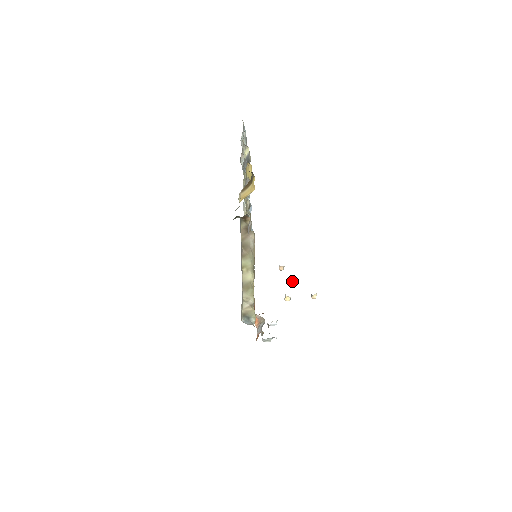
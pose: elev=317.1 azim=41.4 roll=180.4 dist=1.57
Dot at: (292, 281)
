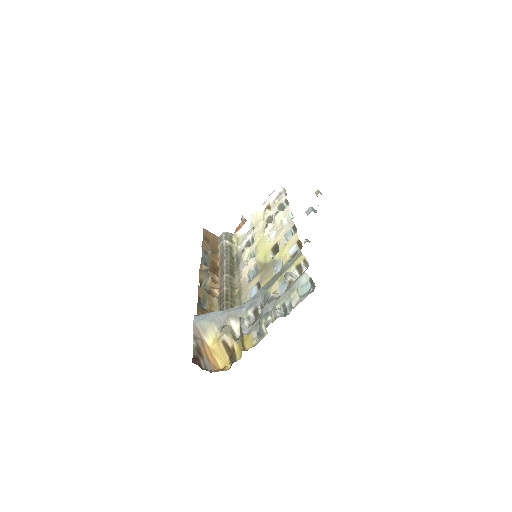
Dot at: occluded
